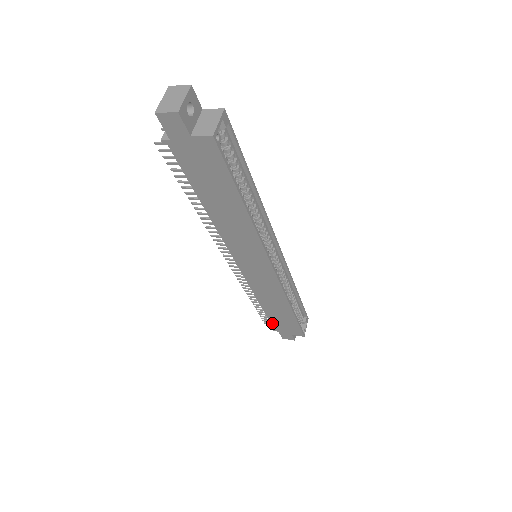
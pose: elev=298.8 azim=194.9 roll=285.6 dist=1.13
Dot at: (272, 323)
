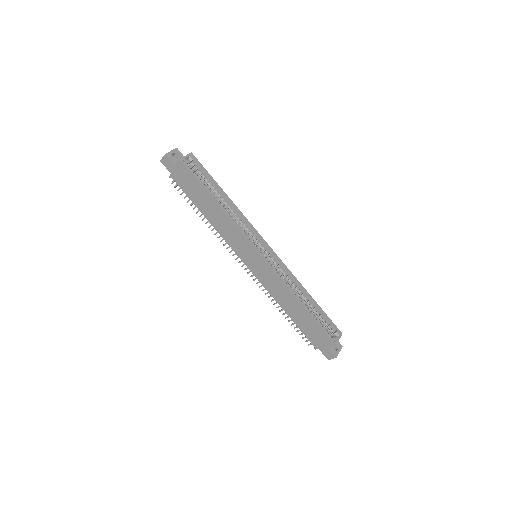
Dot at: (306, 336)
